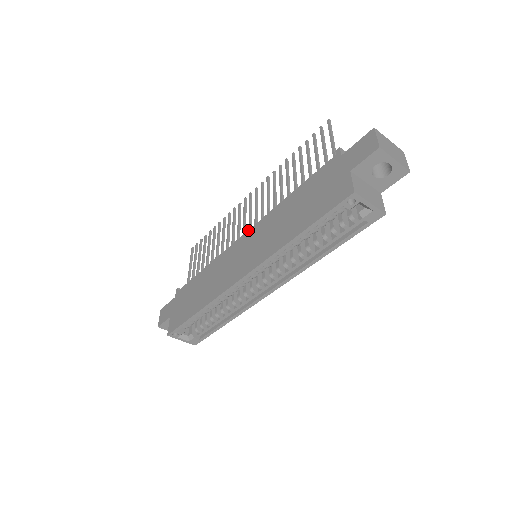
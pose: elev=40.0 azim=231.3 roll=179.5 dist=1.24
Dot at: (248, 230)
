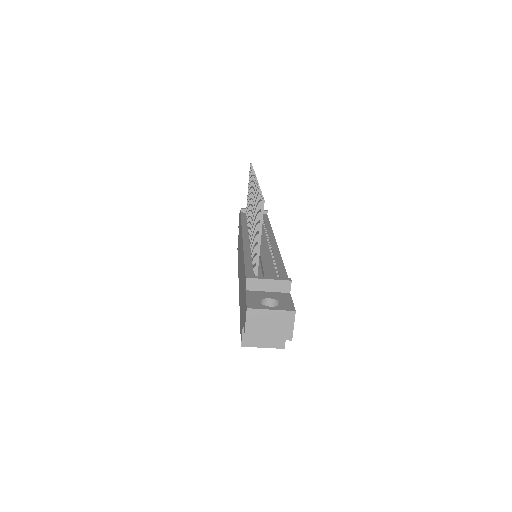
Dot at: (242, 240)
